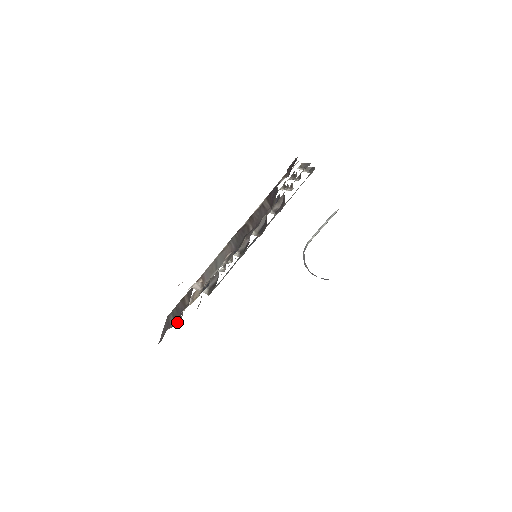
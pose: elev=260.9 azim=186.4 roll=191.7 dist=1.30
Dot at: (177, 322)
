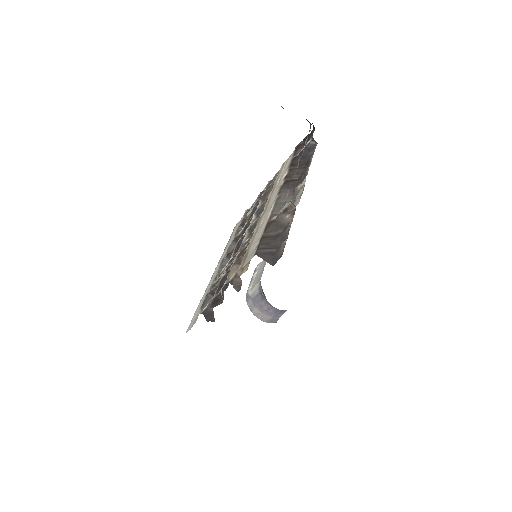
Dot at: (282, 242)
